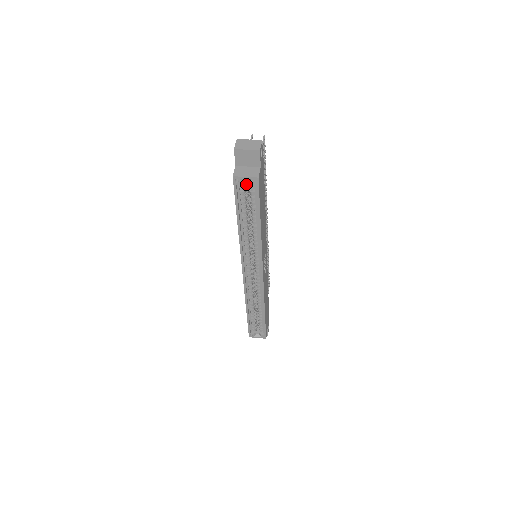
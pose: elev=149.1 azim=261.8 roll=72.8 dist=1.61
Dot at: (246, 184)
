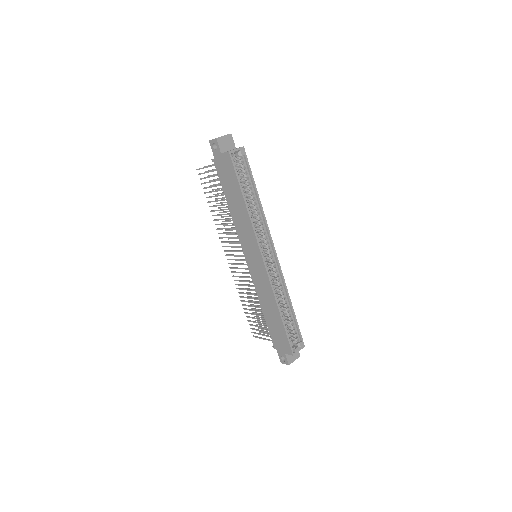
Dot at: occluded
